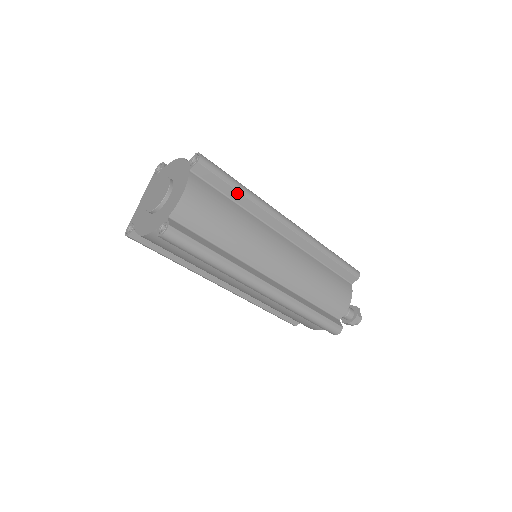
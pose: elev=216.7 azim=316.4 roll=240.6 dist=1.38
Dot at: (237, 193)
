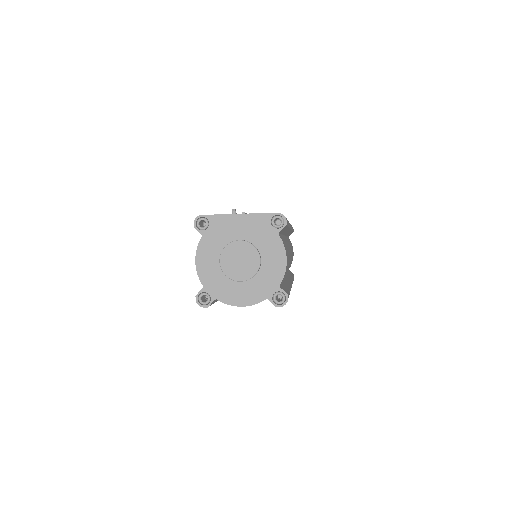
Dot at: occluded
